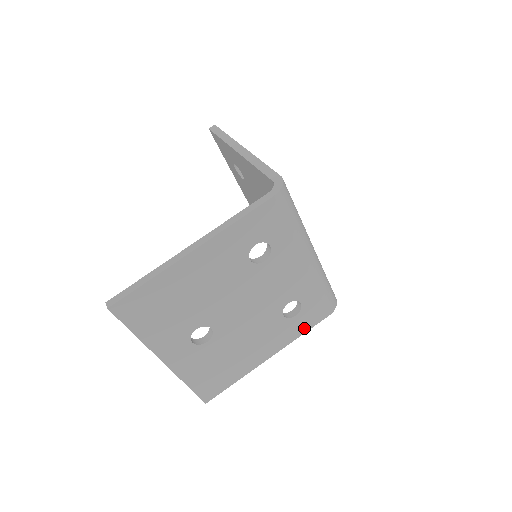
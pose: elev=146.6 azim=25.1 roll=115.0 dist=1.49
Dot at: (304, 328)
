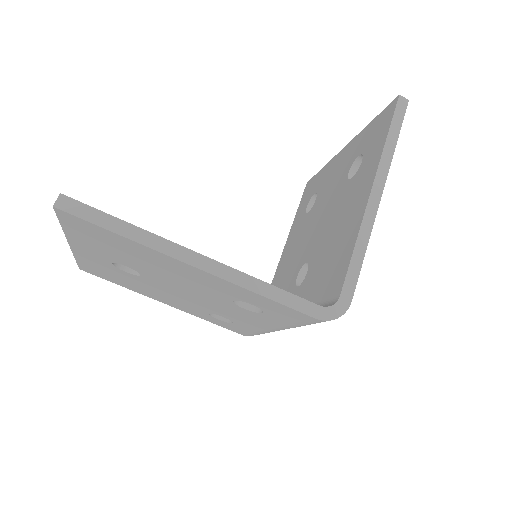
Dot at: (214, 322)
